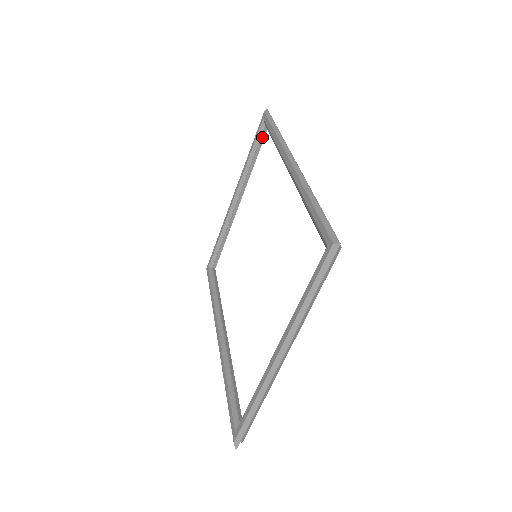
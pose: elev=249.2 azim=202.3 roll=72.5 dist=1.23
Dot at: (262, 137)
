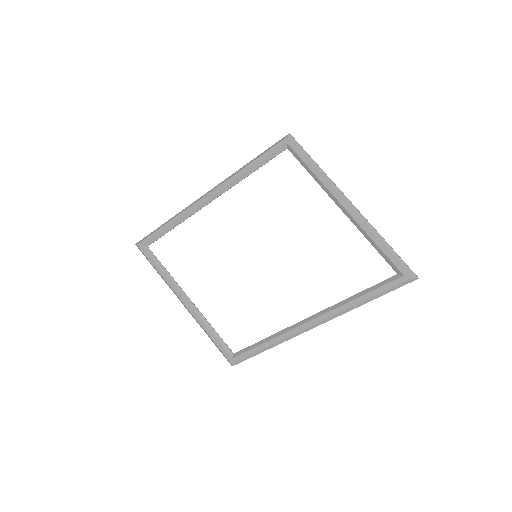
Dot at: (154, 255)
